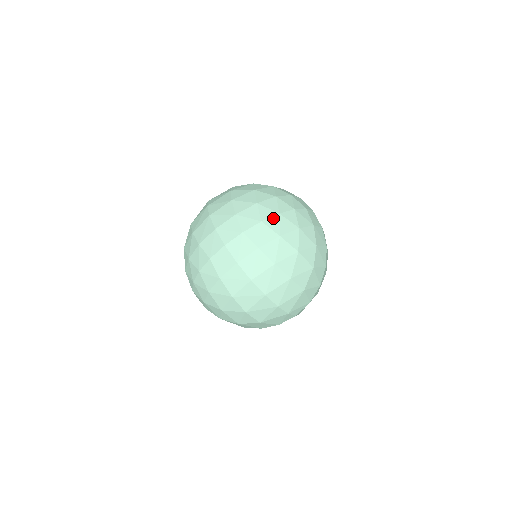
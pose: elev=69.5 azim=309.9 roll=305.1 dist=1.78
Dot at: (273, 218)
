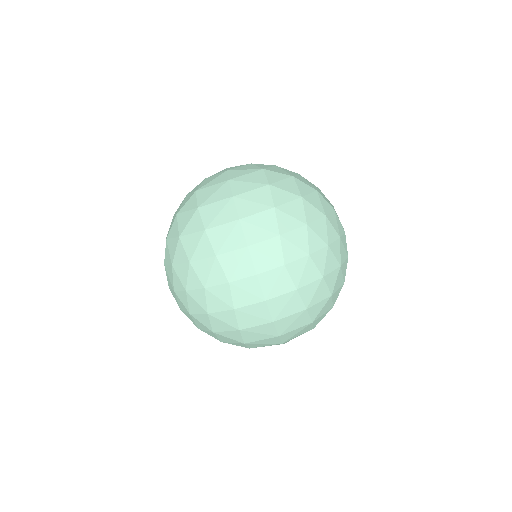
Dot at: (321, 251)
